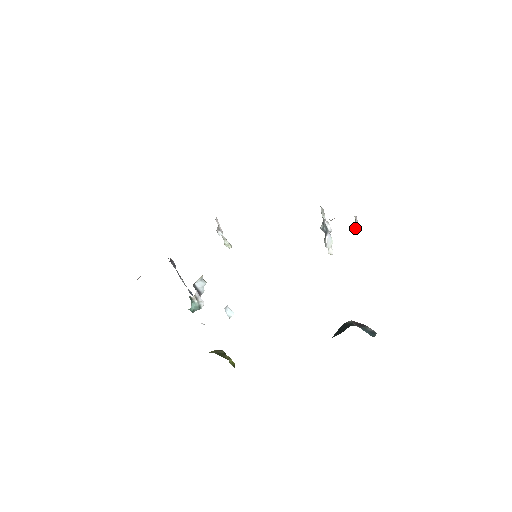
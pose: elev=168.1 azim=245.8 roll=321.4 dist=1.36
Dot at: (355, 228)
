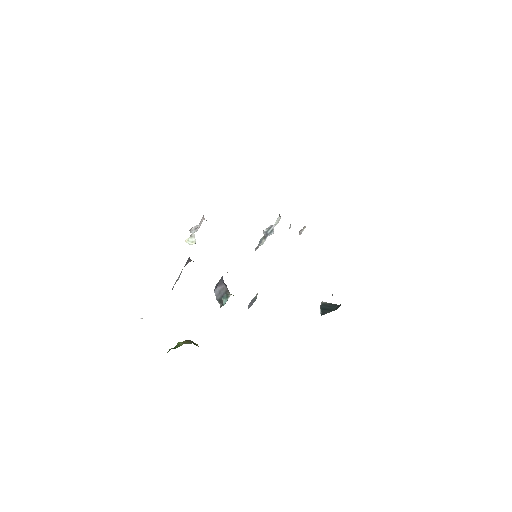
Dot at: (300, 234)
